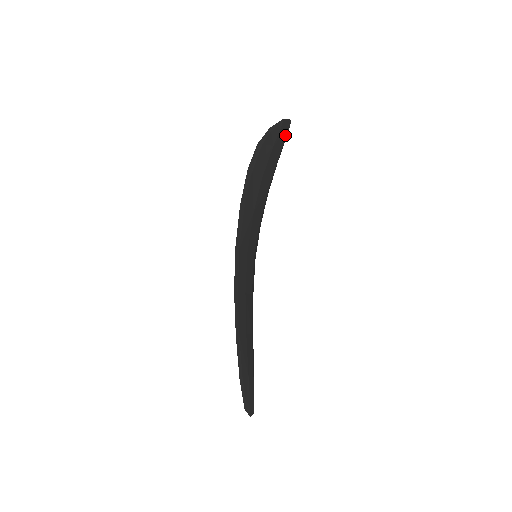
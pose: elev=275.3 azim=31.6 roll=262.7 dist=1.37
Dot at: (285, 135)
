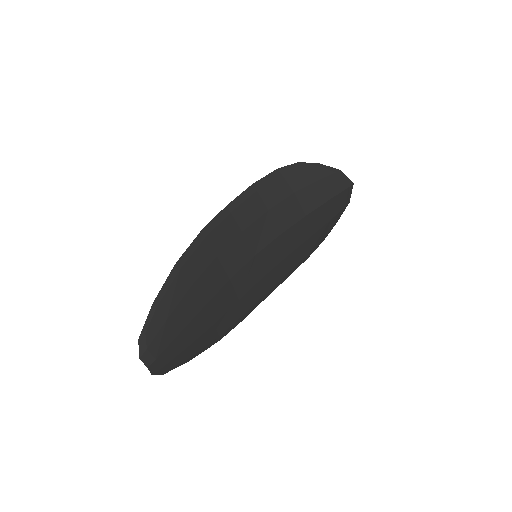
Dot at: (340, 188)
